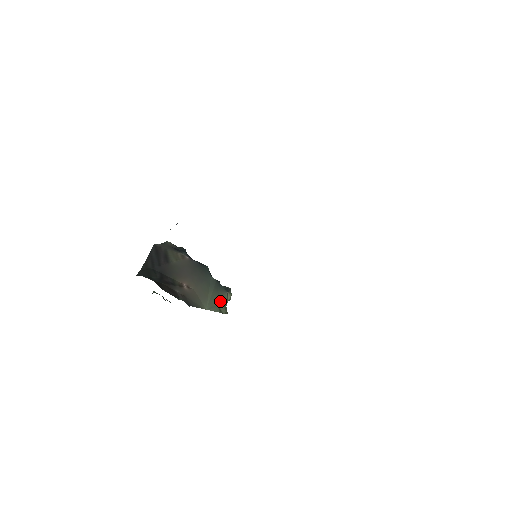
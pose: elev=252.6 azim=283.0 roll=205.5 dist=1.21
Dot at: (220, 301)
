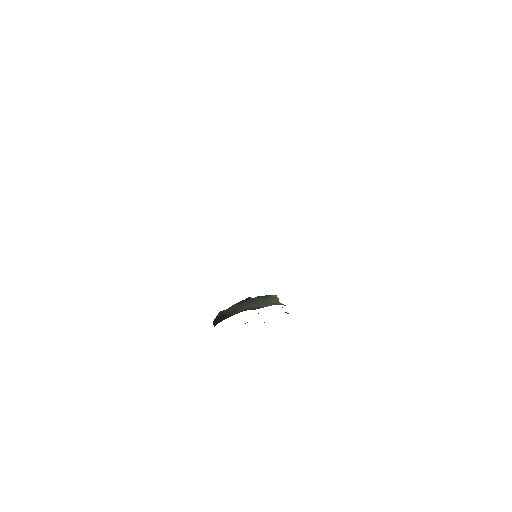
Dot at: (271, 300)
